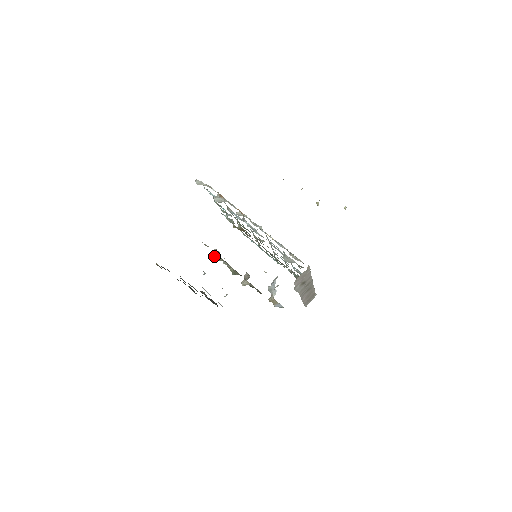
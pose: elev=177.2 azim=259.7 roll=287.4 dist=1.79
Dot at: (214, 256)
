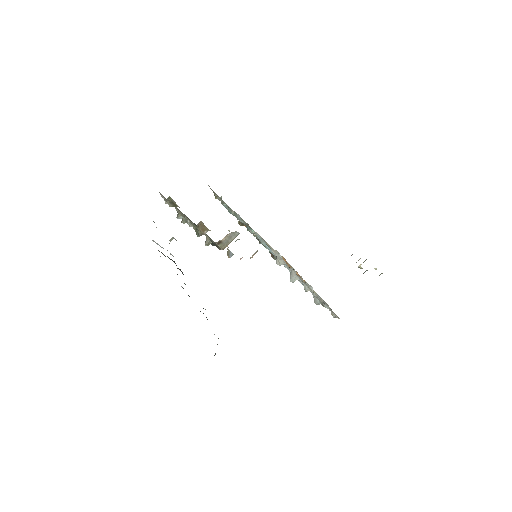
Dot at: (179, 218)
